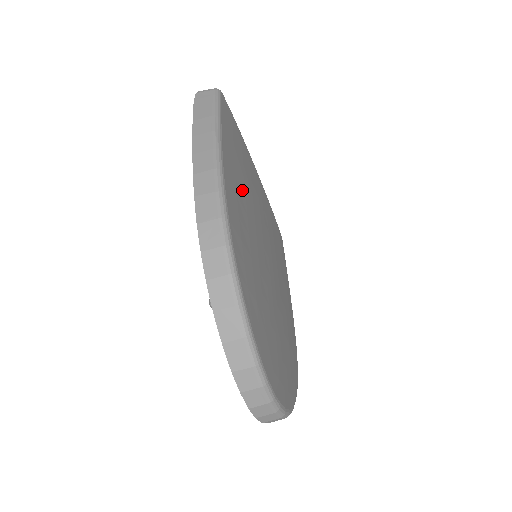
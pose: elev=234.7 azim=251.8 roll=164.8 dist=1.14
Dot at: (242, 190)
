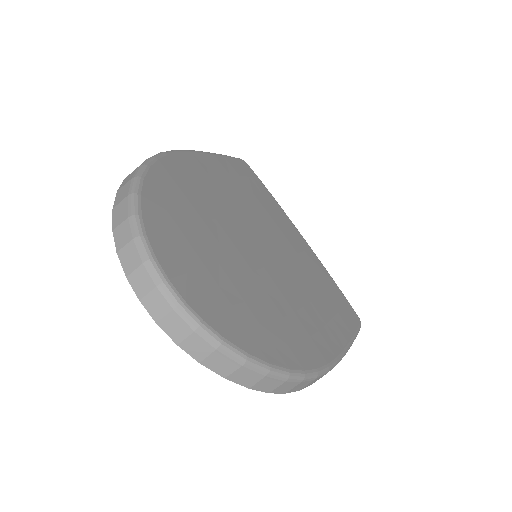
Dot at: (229, 187)
